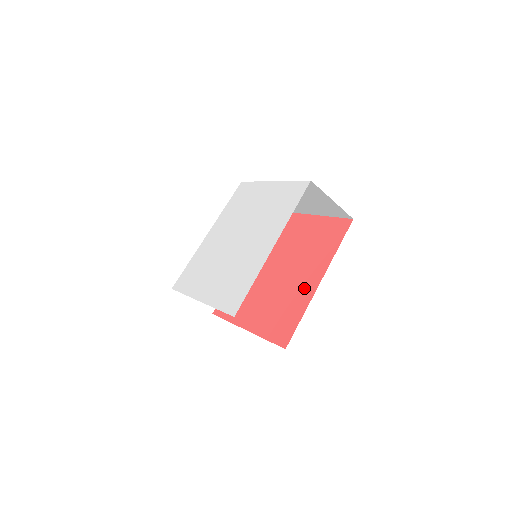
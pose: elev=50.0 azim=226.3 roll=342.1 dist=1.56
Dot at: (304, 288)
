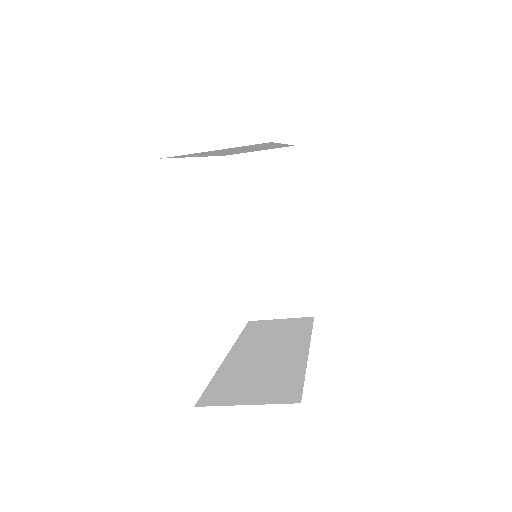
Dot at: occluded
